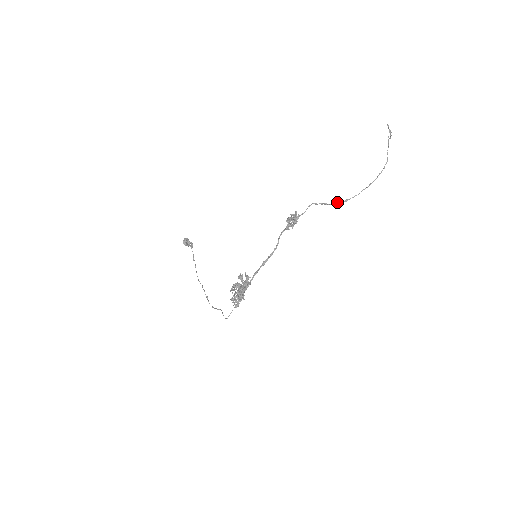
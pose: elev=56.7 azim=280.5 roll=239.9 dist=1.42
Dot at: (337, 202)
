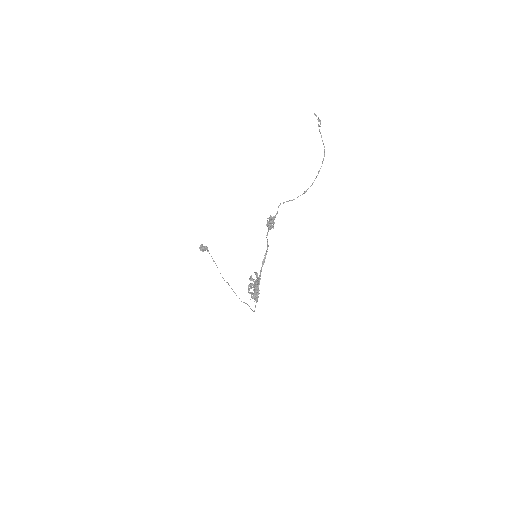
Dot at: occluded
